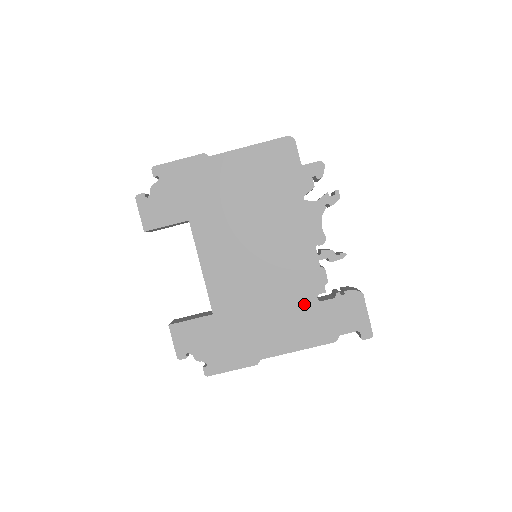
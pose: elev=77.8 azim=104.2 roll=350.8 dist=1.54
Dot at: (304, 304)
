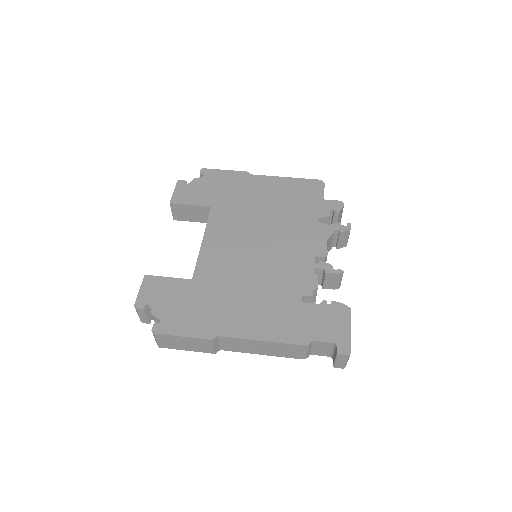
Dot at: (286, 299)
